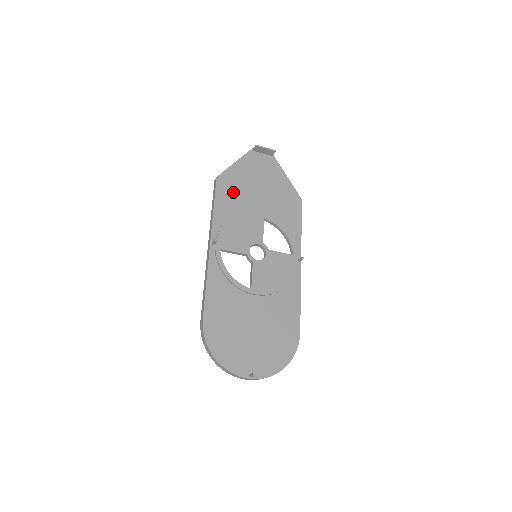
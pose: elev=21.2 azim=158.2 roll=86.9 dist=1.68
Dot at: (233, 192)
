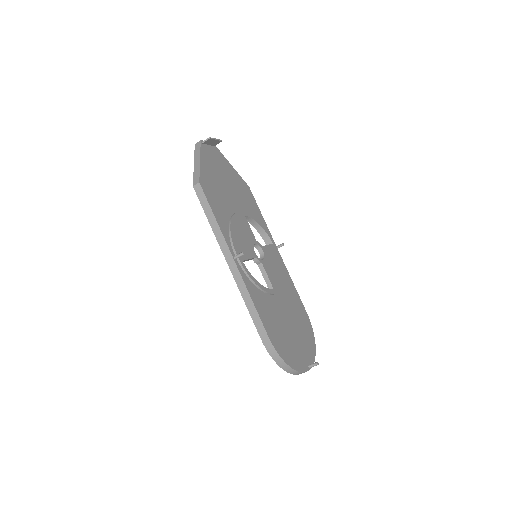
Dot at: (216, 195)
